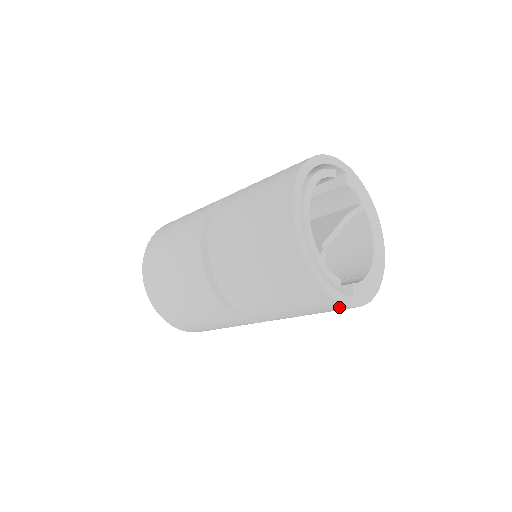
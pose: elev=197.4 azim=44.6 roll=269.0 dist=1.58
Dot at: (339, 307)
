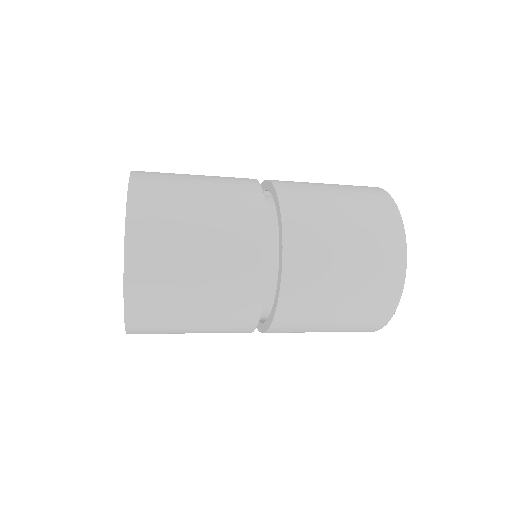
Dot at: occluded
